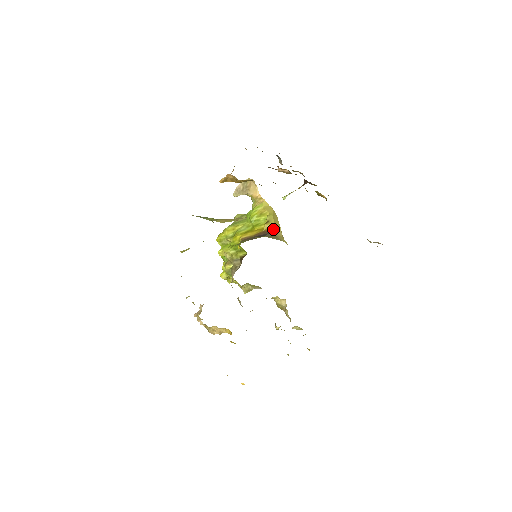
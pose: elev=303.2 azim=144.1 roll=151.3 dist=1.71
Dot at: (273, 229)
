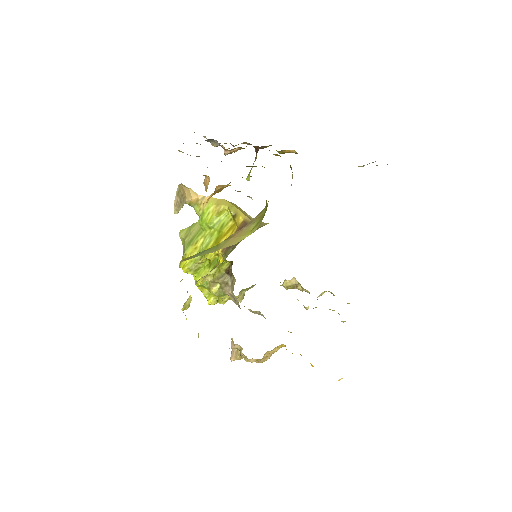
Dot at: (246, 219)
